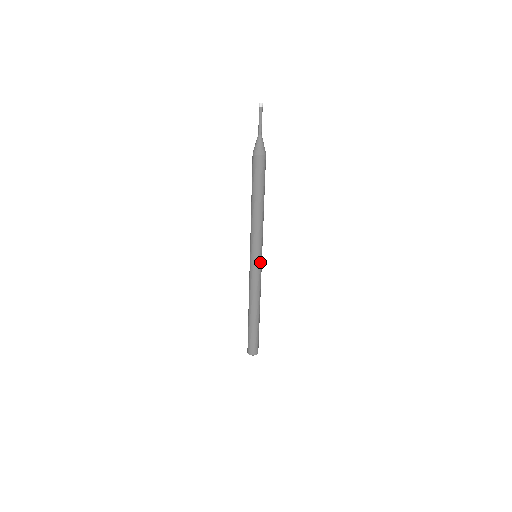
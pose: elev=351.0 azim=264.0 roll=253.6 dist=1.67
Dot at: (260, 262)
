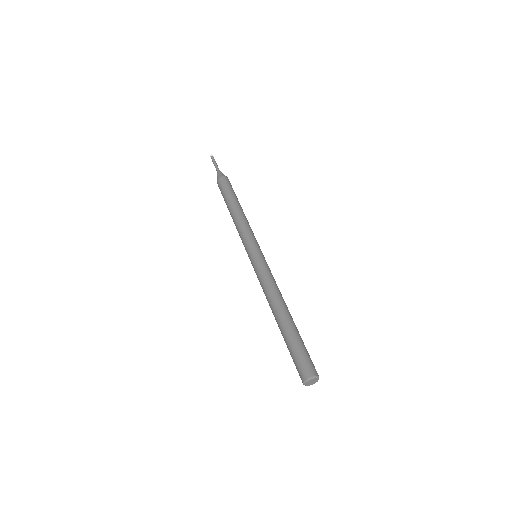
Dot at: (264, 257)
